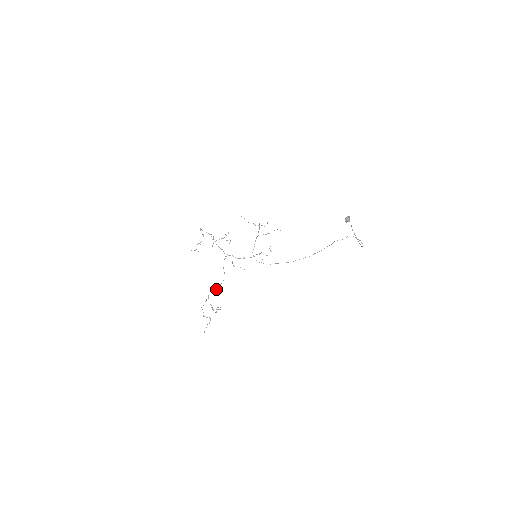
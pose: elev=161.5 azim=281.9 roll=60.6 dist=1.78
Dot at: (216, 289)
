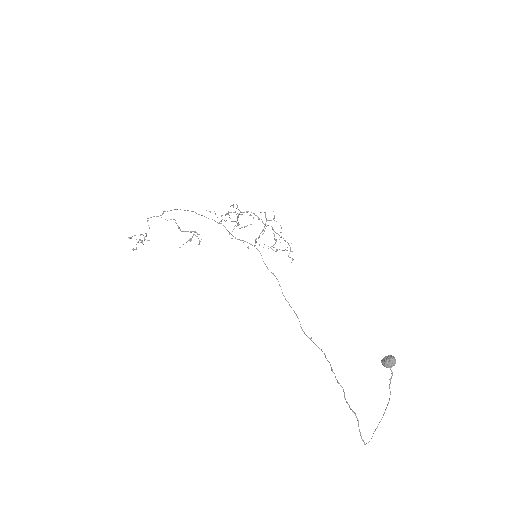
Dot at: (238, 209)
